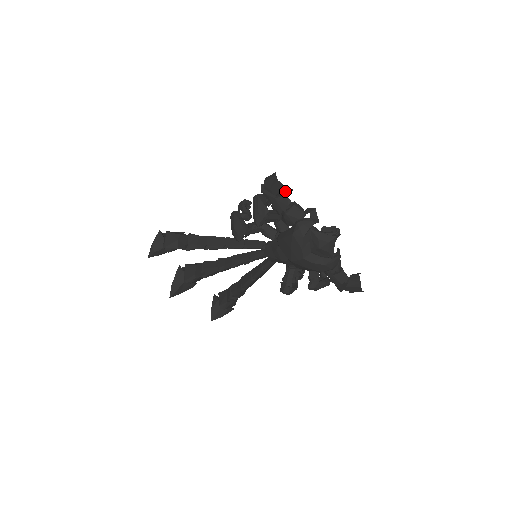
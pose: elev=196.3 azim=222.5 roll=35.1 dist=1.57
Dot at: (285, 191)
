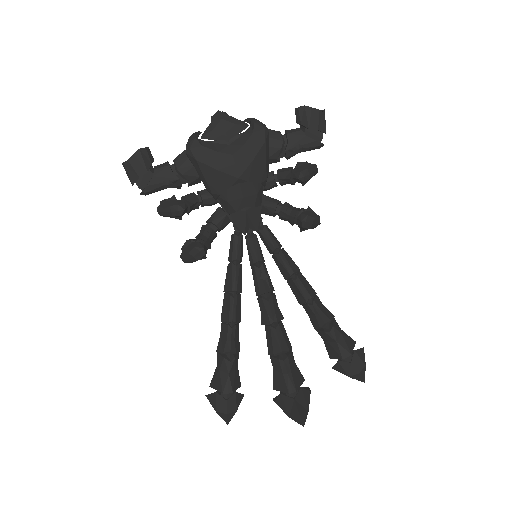
Dot at: (145, 158)
